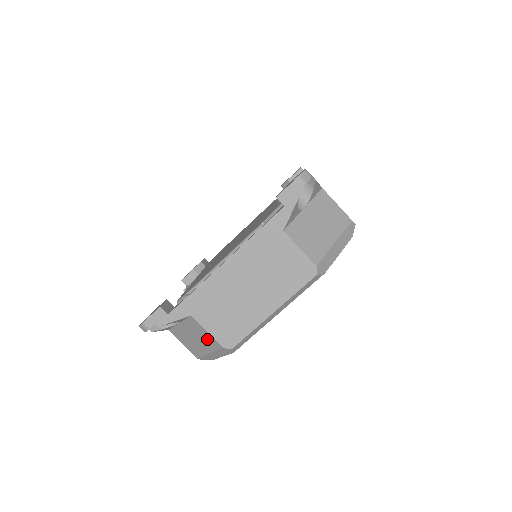
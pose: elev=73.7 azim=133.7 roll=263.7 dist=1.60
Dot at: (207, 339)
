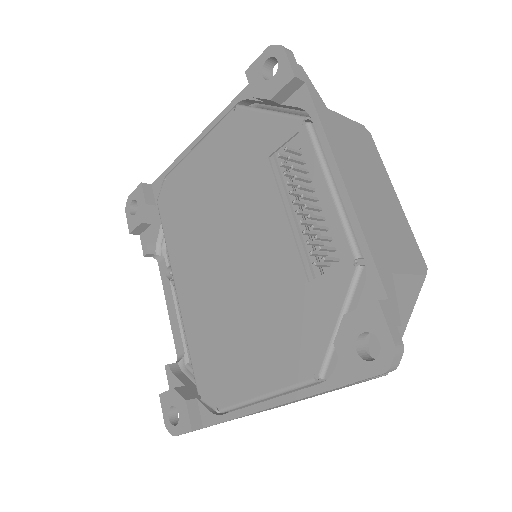
Dot at: occluded
